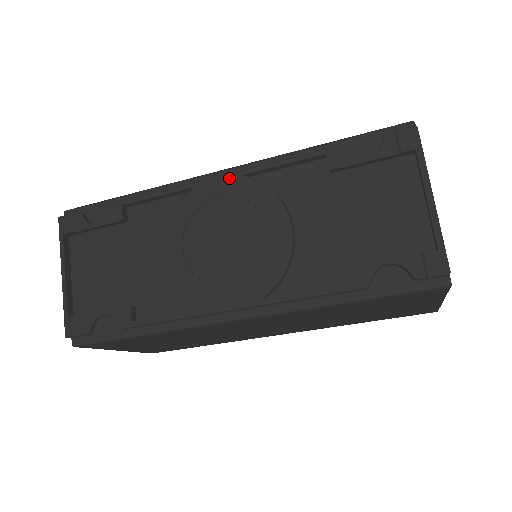
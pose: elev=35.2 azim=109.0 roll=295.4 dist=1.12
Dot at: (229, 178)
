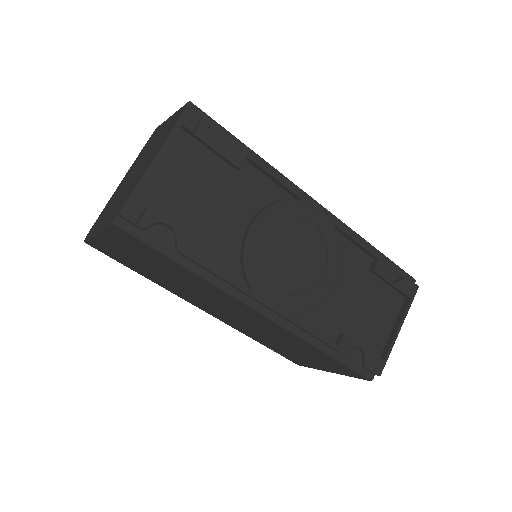
Dot at: (326, 218)
